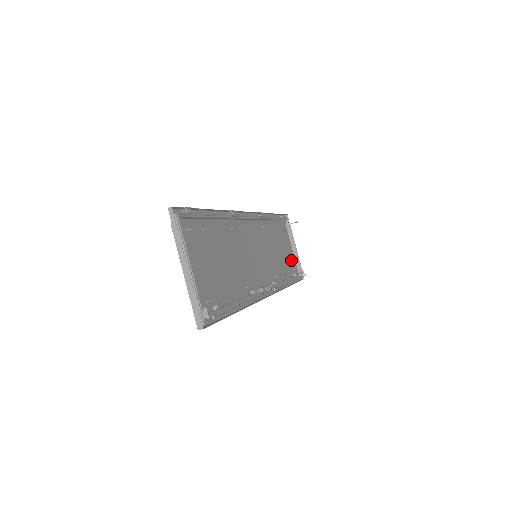
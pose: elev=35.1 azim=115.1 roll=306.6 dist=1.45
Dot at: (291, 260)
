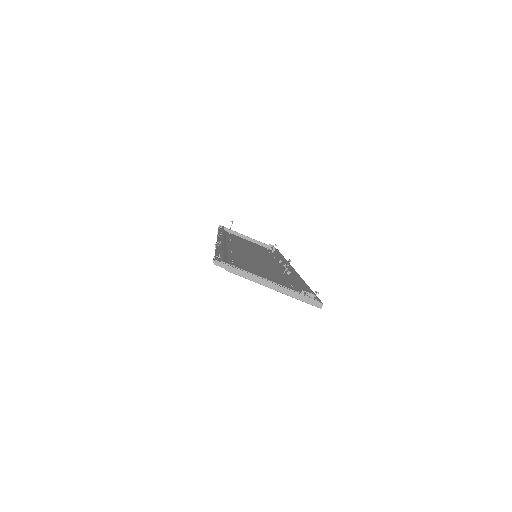
Dot at: (259, 246)
